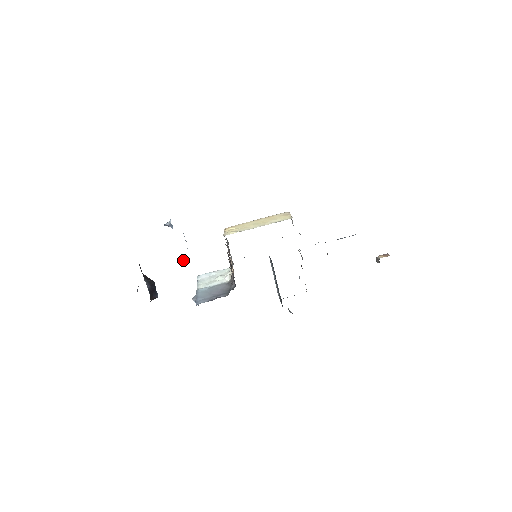
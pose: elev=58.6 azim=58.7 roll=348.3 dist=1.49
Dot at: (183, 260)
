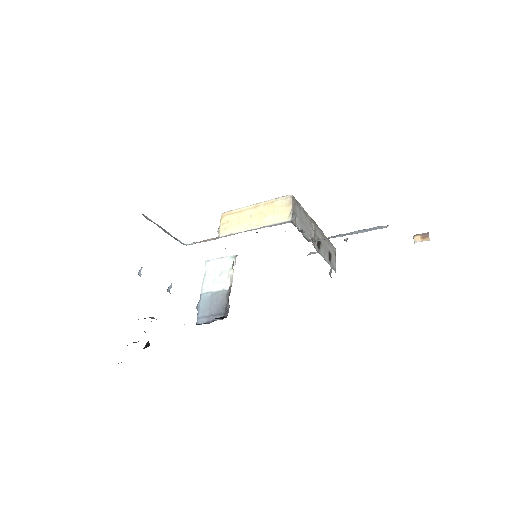
Dot at: occluded
